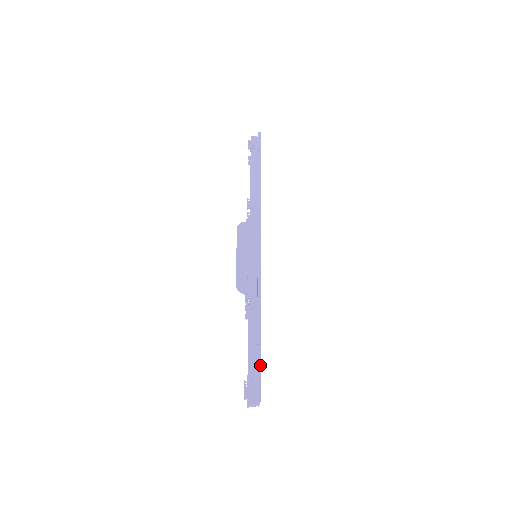
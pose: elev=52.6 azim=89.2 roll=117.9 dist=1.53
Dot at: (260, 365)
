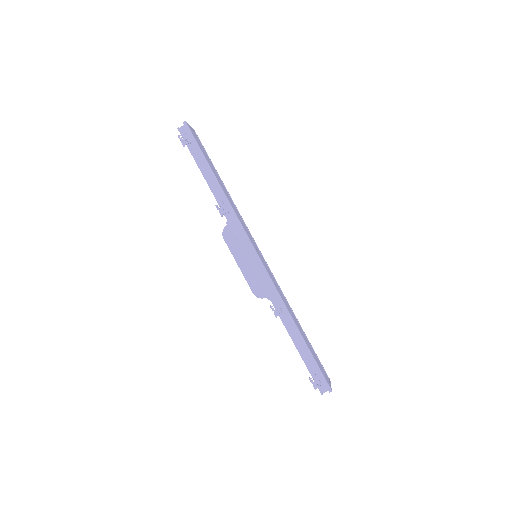
Dot at: (315, 362)
